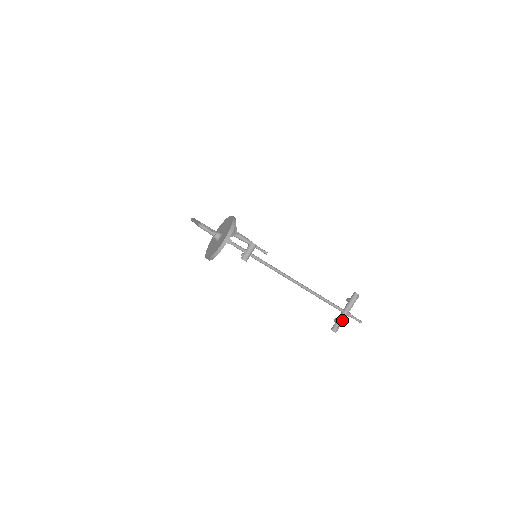
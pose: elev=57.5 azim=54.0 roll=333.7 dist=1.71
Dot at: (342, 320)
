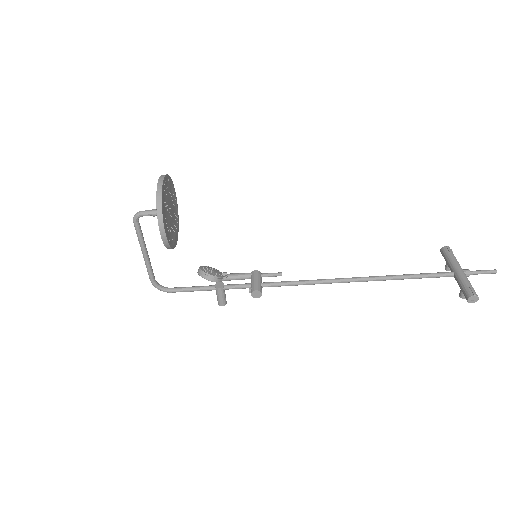
Dot at: (464, 279)
